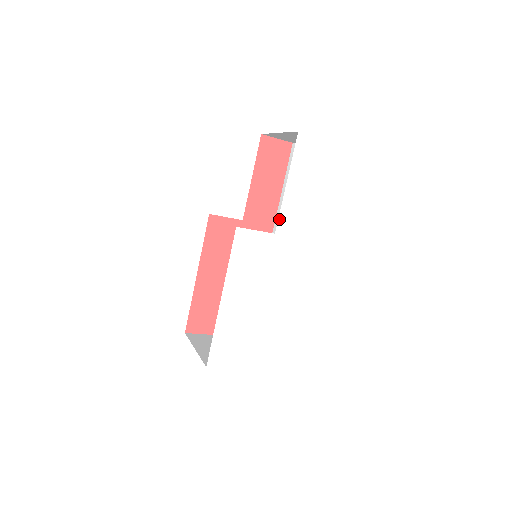
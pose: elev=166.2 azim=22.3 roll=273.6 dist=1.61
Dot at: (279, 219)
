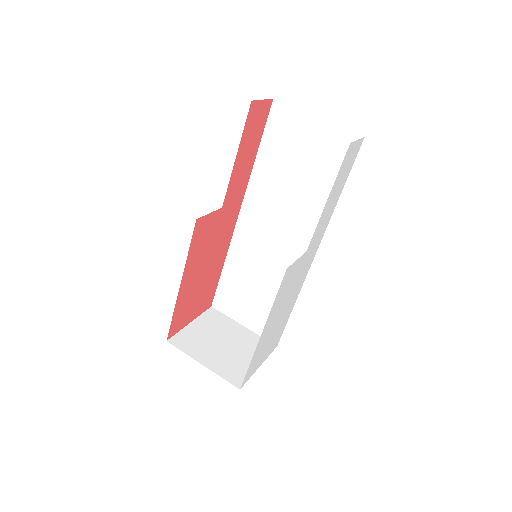
Dot at: (312, 237)
